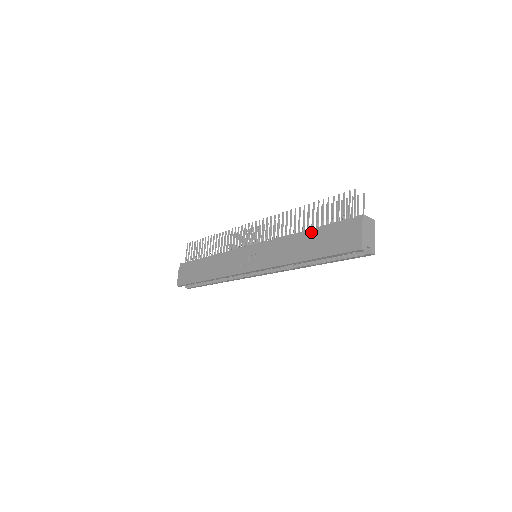
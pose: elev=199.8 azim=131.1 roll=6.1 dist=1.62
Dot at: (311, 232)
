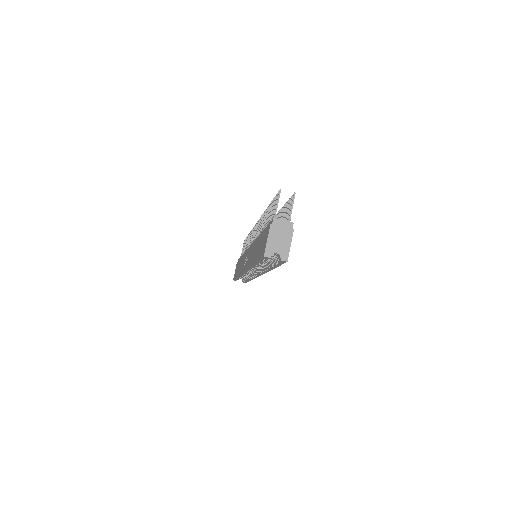
Dot at: (260, 235)
